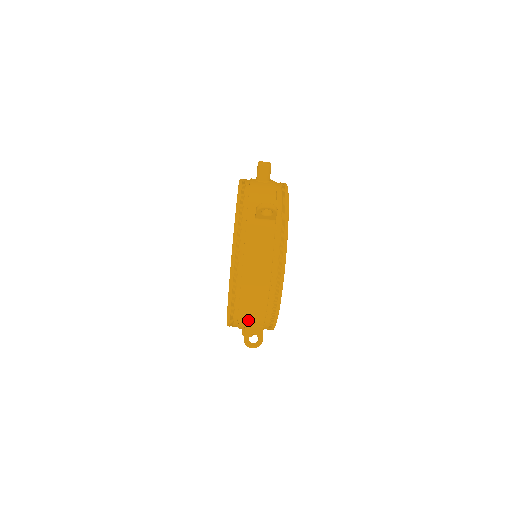
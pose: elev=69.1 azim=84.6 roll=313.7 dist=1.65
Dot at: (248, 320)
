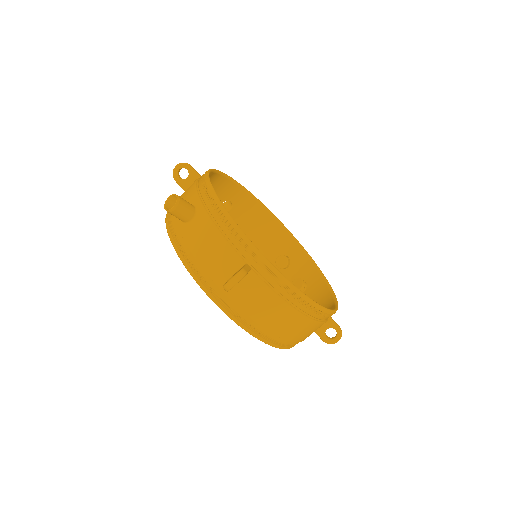
Dot at: occluded
